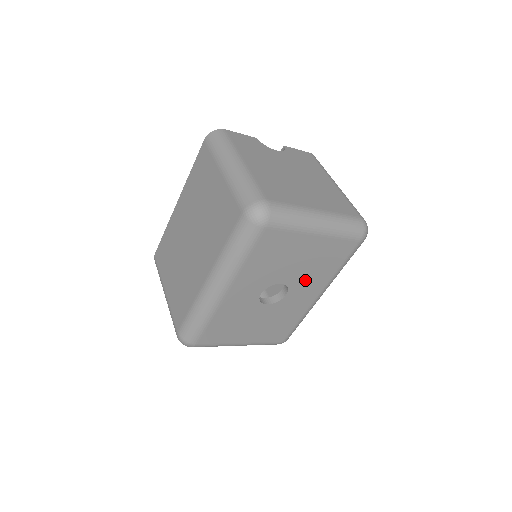
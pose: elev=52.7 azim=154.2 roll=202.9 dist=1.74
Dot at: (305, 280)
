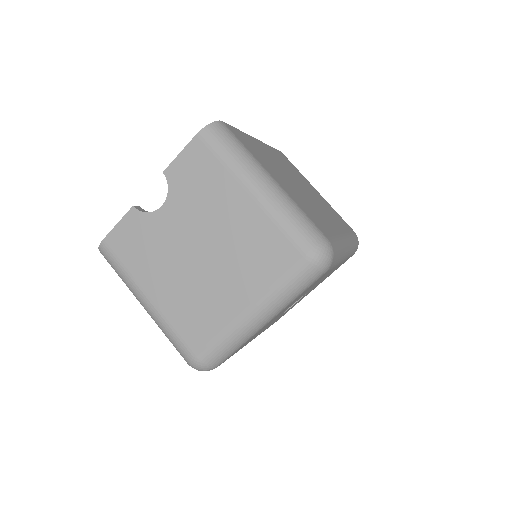
Dot at: occluded
